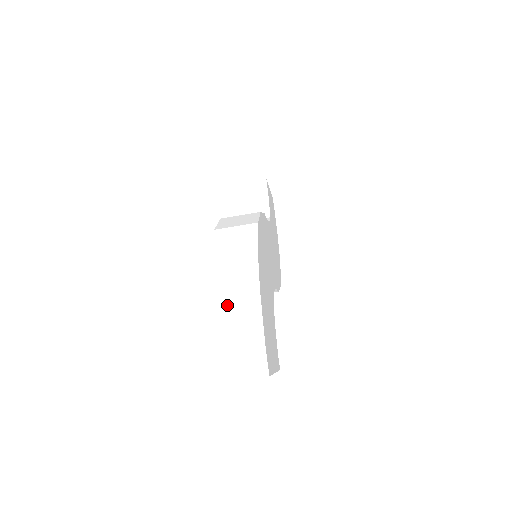
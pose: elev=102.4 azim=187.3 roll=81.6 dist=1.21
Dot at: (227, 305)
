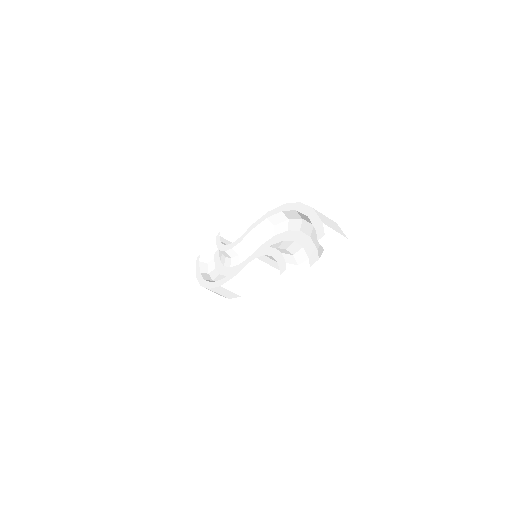
Dot at: (324, 216)
